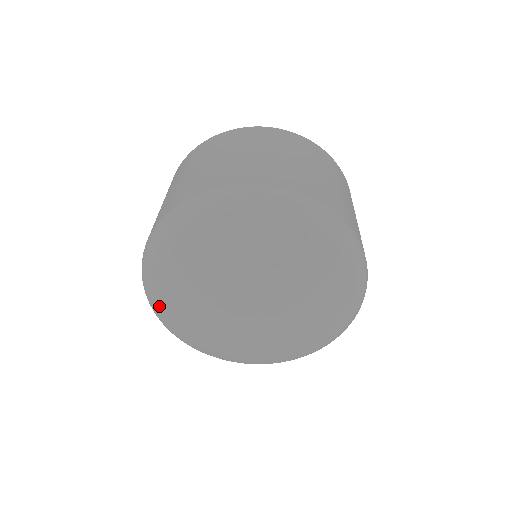
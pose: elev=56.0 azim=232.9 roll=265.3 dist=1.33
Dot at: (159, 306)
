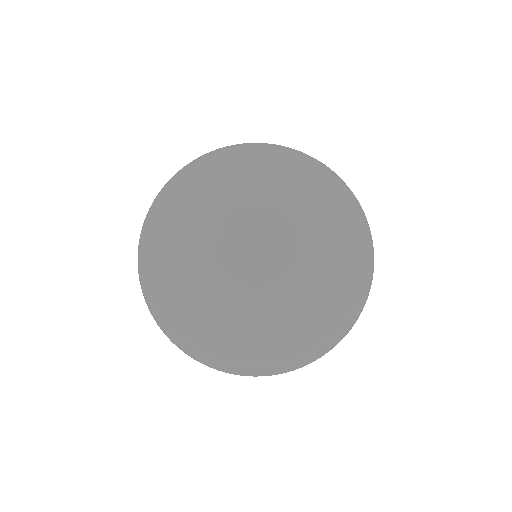
Dot at: (189, 343)
